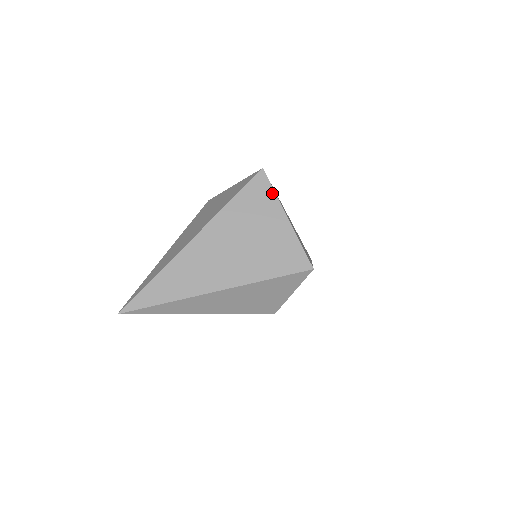
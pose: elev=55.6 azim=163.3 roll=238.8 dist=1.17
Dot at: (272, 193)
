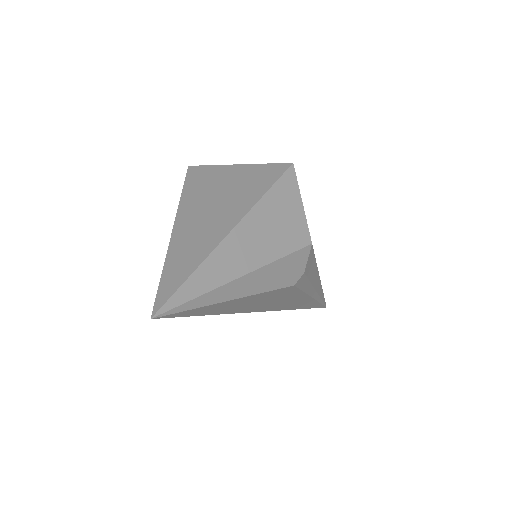
Dot at: (210, 167)
